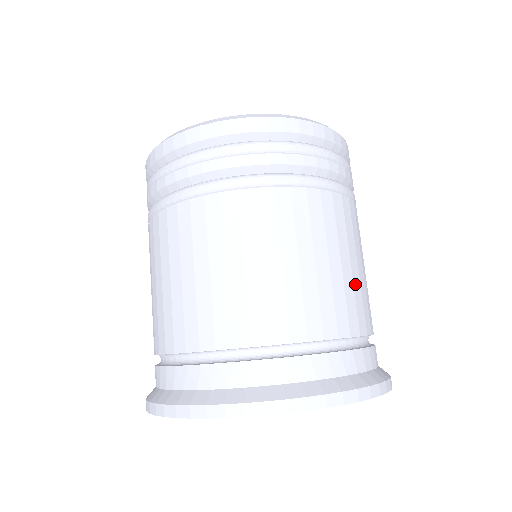
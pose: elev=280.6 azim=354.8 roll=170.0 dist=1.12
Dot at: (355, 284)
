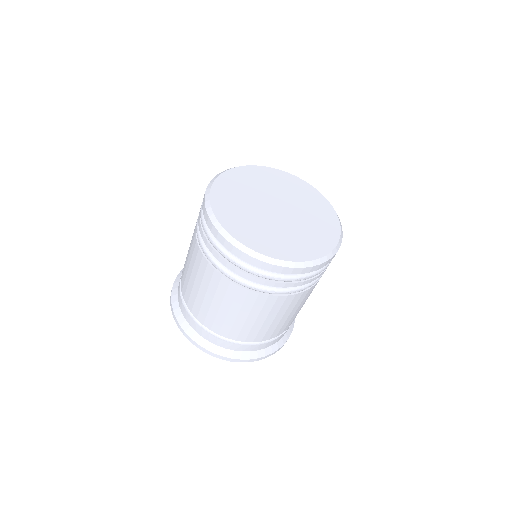
Dot at: (280, 324)
